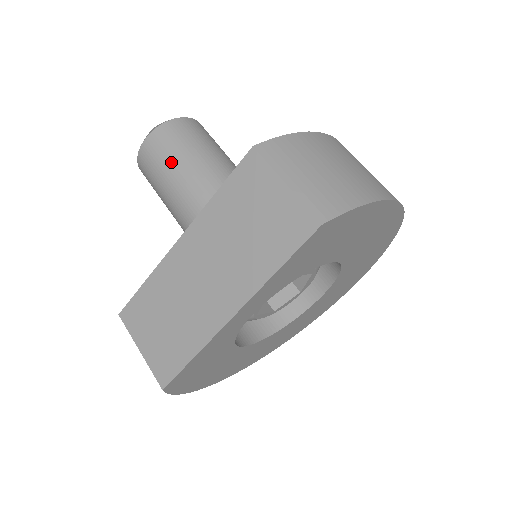
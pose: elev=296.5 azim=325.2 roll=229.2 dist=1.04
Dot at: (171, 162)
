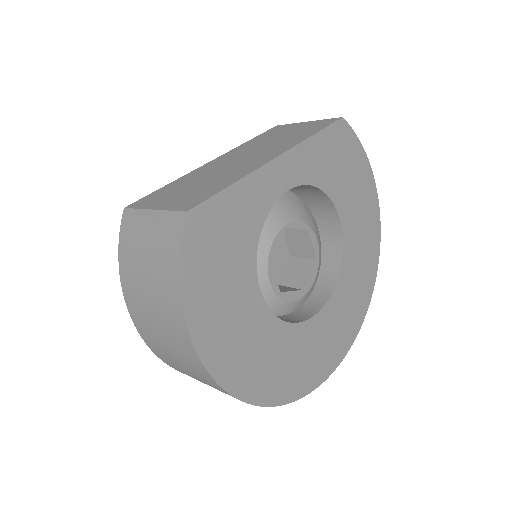
Dot at: occluded
